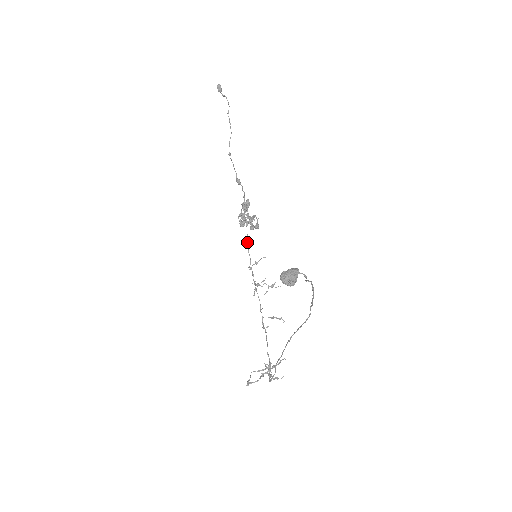
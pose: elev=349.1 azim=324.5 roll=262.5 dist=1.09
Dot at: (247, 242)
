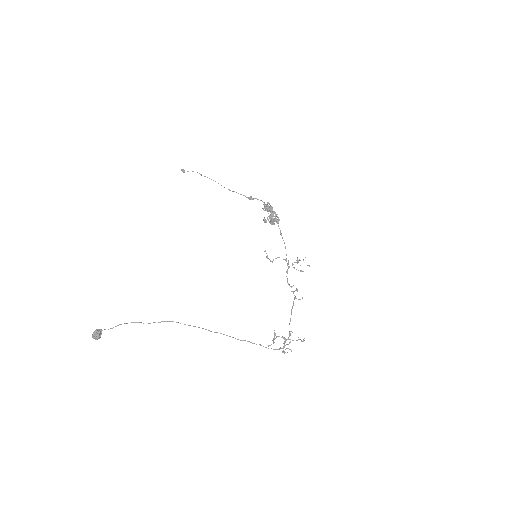
Dot at: (280, 234)
